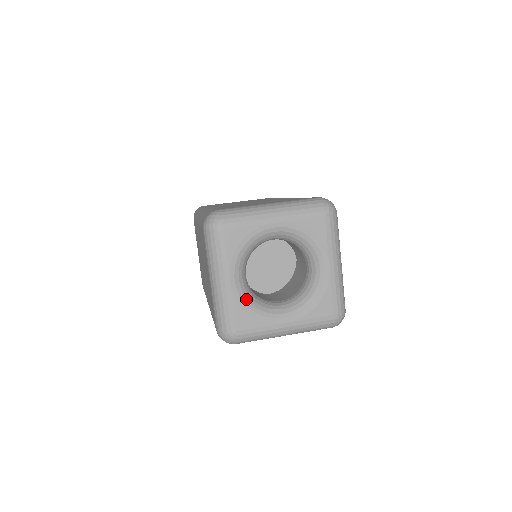
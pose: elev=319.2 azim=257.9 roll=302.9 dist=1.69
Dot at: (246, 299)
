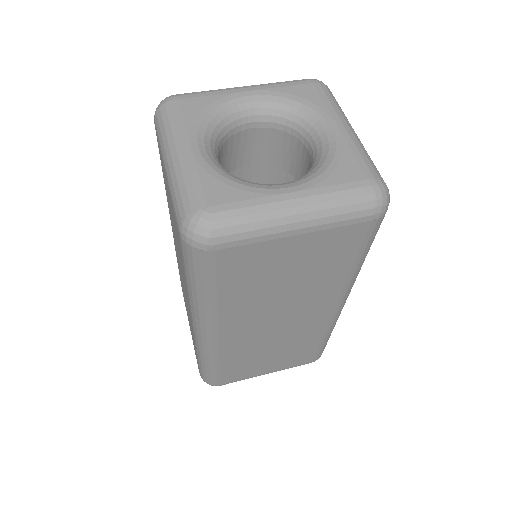
Dot at: (219, 170)
